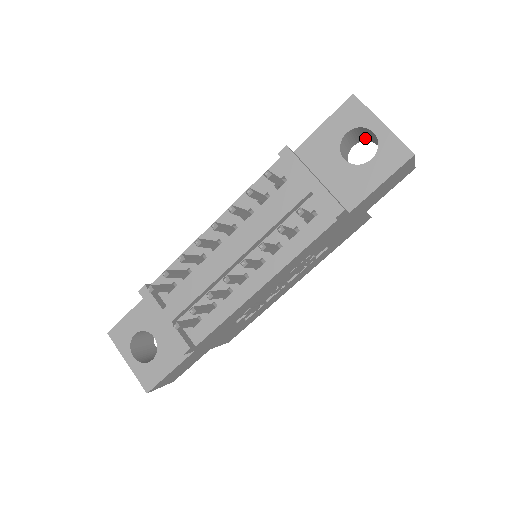
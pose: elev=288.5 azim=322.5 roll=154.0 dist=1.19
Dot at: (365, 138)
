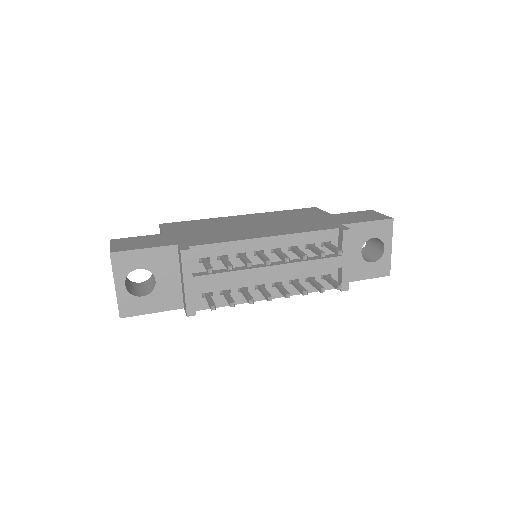
Dot at: occluded
